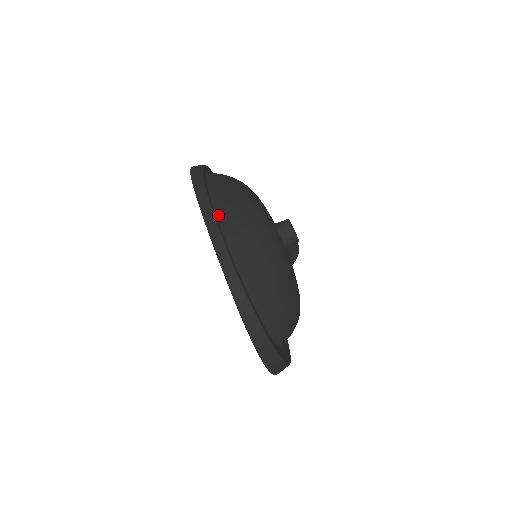
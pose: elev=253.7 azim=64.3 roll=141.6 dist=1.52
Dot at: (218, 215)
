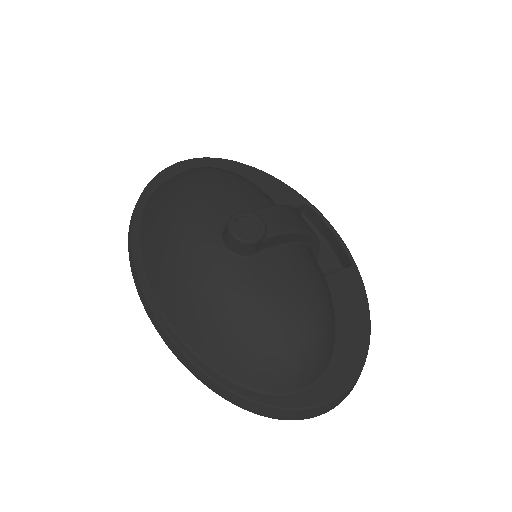
Dot at: (148, 279)
